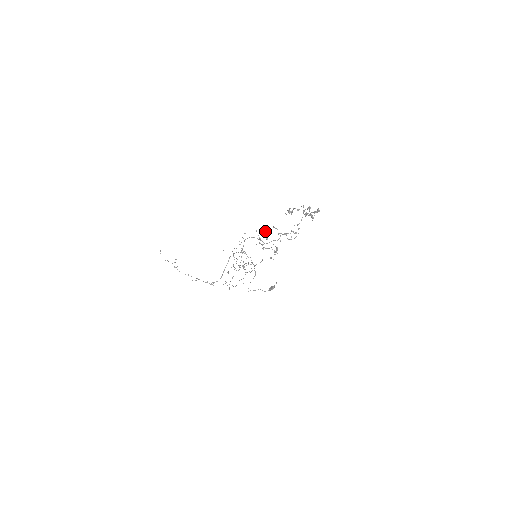
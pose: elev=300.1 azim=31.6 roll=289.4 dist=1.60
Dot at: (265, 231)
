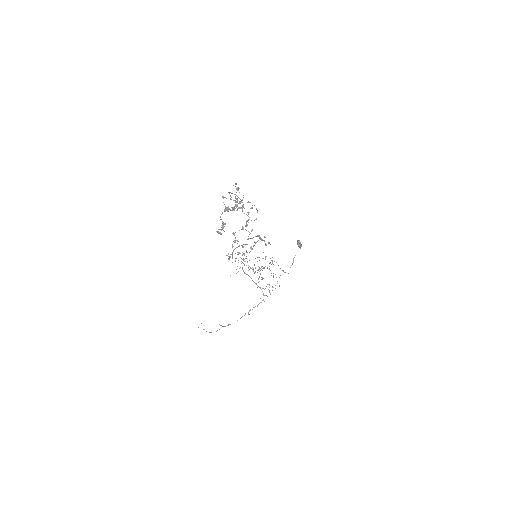
Dot at: (232, 247)
